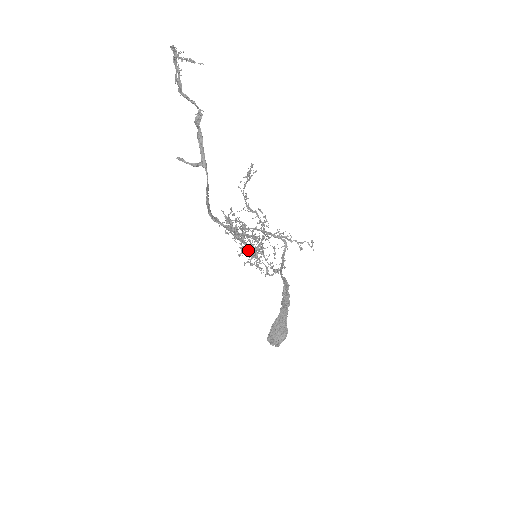
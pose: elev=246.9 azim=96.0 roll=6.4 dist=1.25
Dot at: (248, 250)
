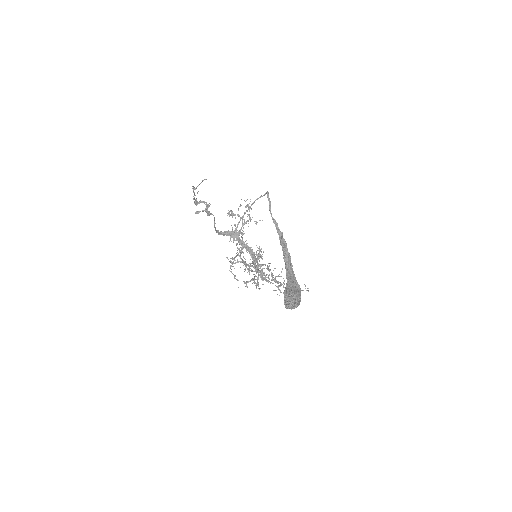
Dot at: (249, 253)
